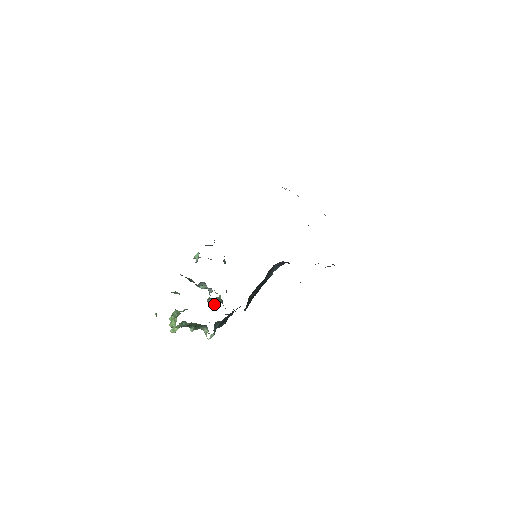
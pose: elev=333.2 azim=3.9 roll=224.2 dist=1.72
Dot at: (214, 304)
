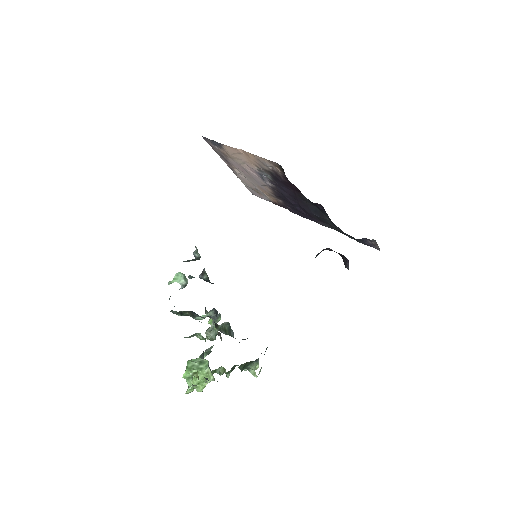
Dot at: (216, 334)
